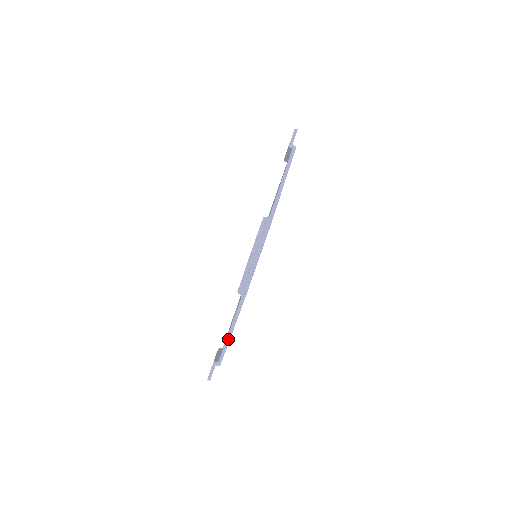
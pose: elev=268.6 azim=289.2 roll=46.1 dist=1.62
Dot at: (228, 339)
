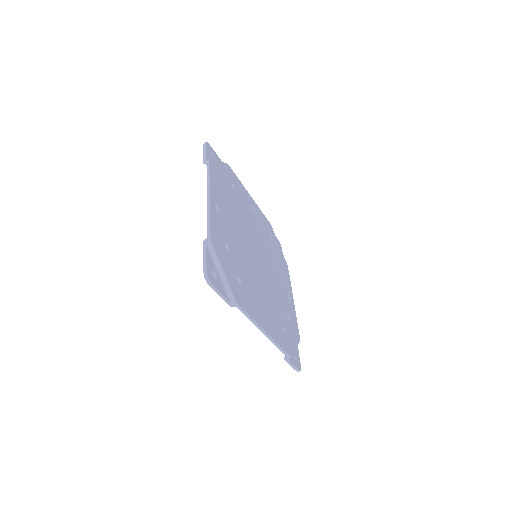
Dot at: occluded
